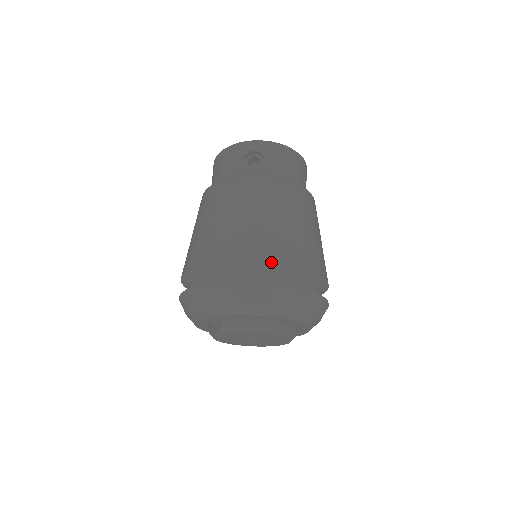
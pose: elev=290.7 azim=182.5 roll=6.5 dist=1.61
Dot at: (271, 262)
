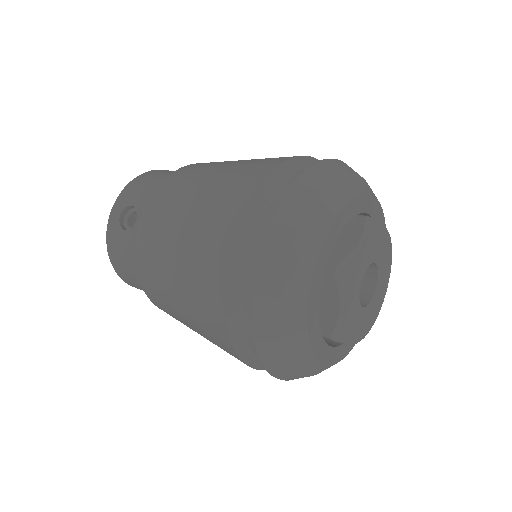
Dot at: occluded
